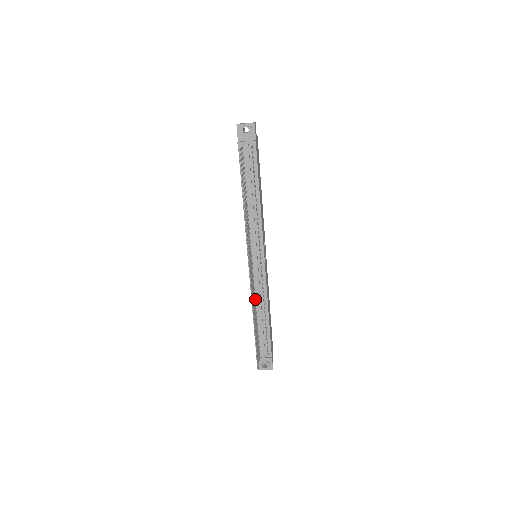
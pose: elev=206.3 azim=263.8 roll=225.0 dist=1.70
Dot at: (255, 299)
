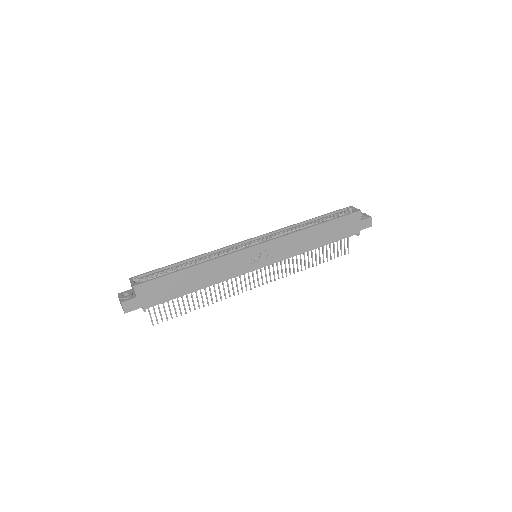
Dot at: occluded
